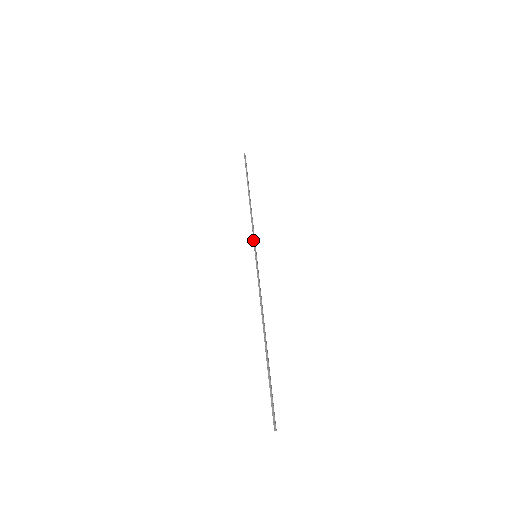
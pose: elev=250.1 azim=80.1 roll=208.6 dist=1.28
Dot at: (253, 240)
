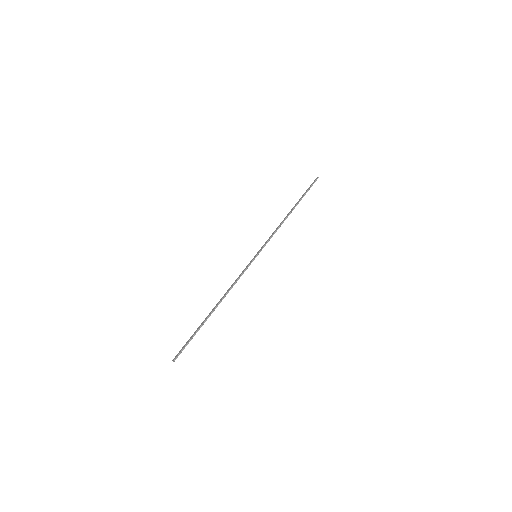
Dot at: (265, 245)
